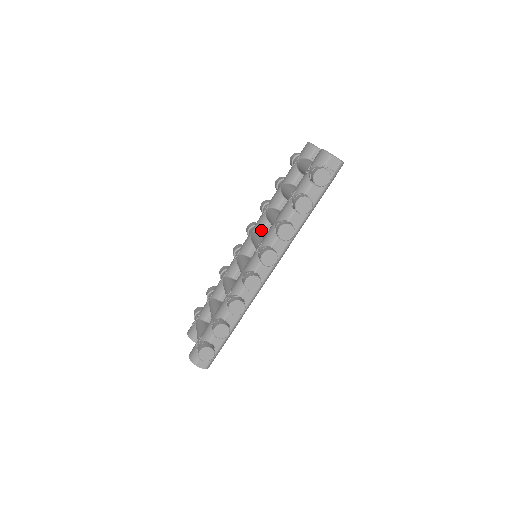
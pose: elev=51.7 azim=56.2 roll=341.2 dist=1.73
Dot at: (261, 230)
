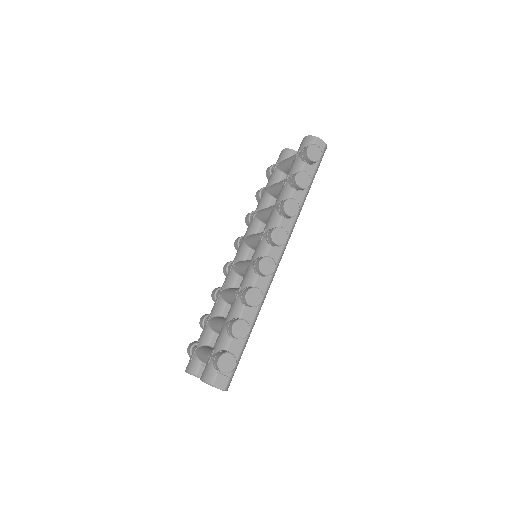
Dot at: (255, 232)
